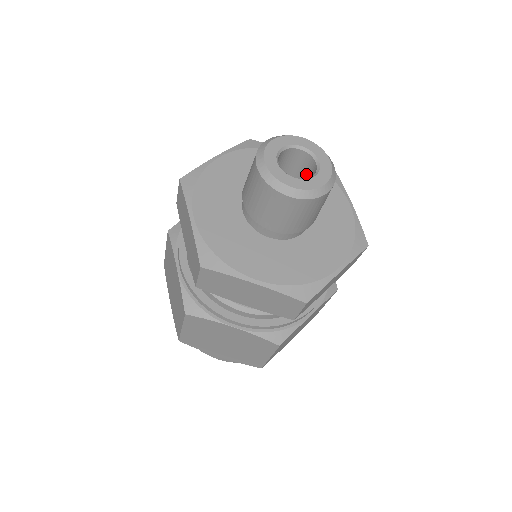
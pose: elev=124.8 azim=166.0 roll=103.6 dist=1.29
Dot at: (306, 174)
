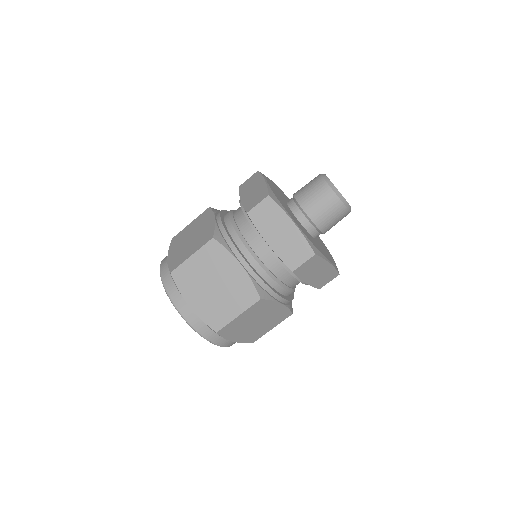
Dot at: occluded
